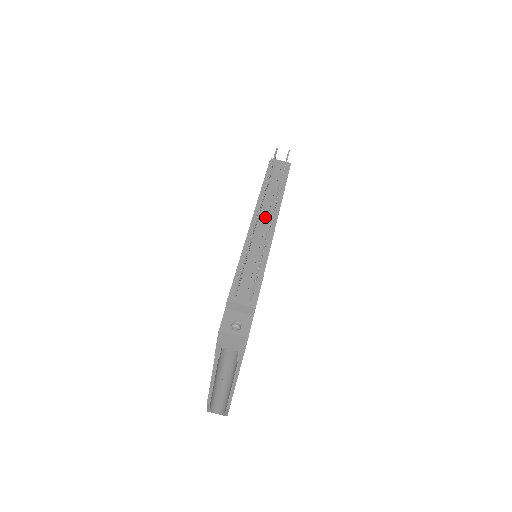
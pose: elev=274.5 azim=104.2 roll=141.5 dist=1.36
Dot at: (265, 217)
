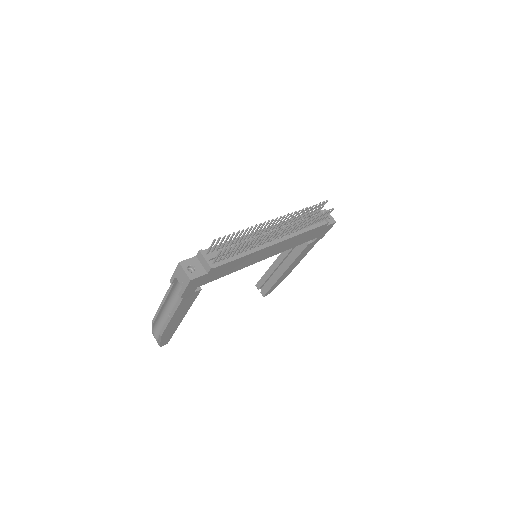
Dot at: occluded
